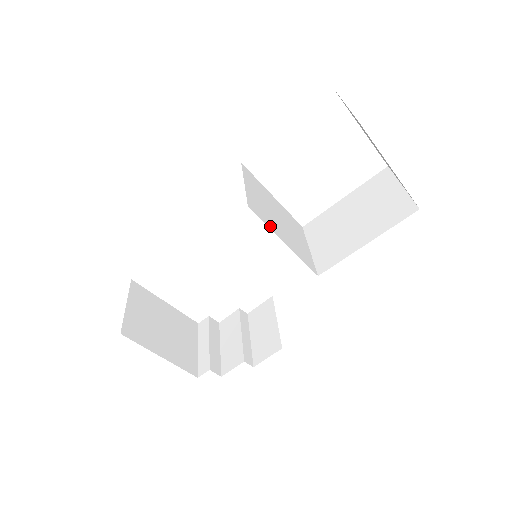
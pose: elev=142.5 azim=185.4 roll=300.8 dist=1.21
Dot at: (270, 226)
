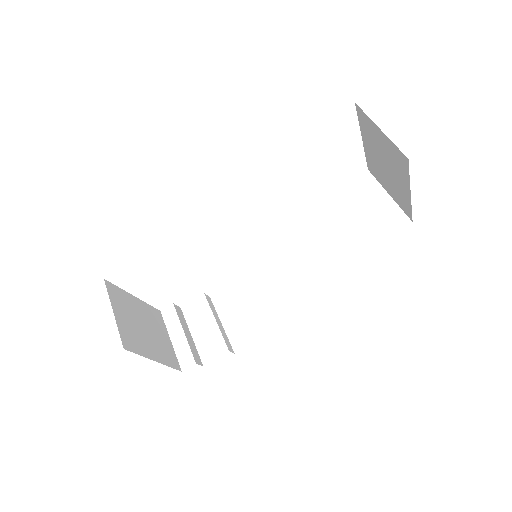
Dot at: occluded
